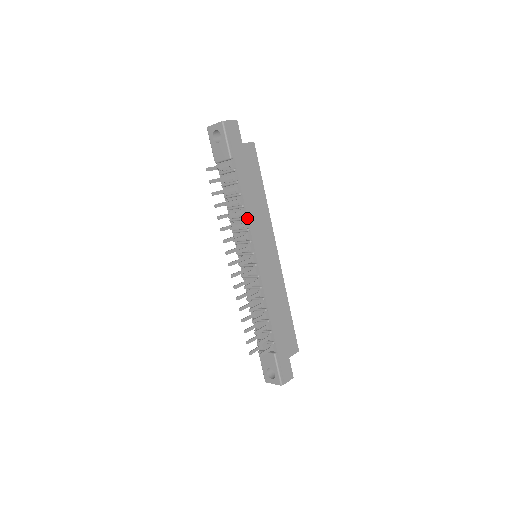
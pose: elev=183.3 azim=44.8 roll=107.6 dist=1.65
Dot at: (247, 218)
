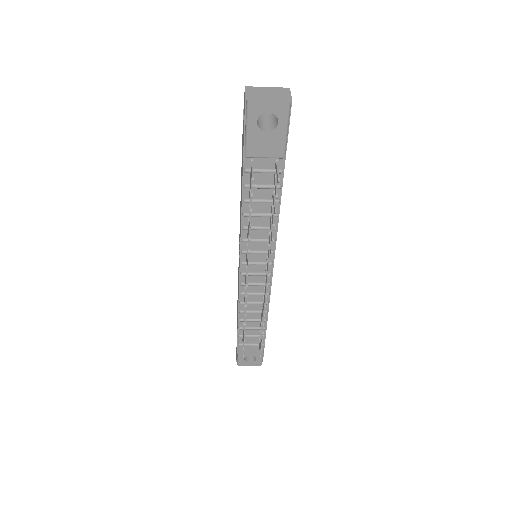
Dot at: (277, 228)
